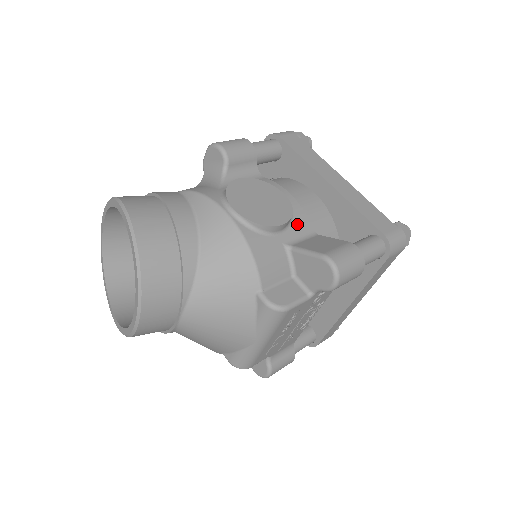
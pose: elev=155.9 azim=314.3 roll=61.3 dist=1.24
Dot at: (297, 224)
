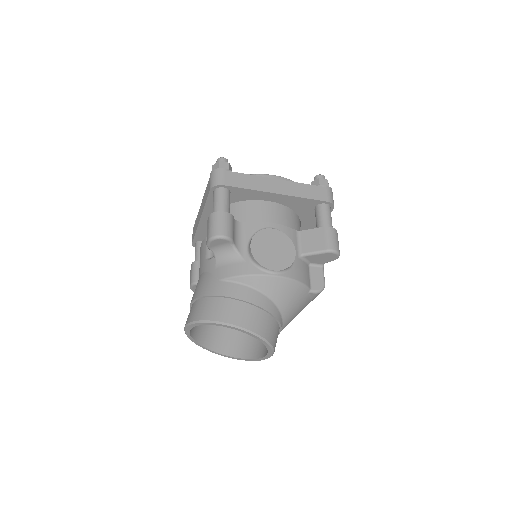
Dot at: (291, 238)
